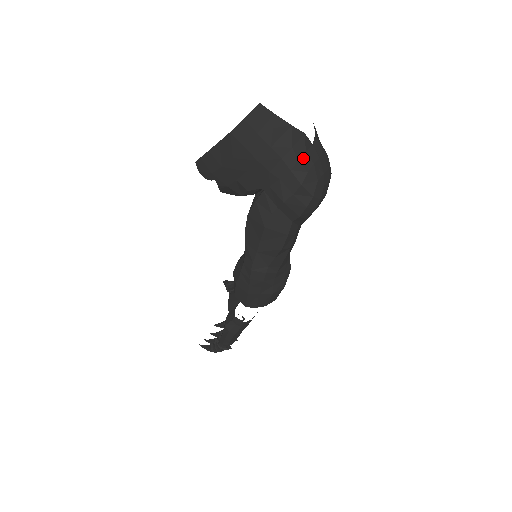
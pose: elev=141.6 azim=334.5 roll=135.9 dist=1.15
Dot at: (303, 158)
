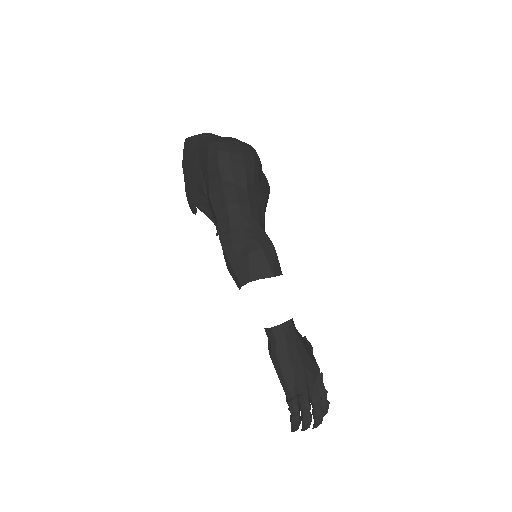
Dot at: (209, 140)
